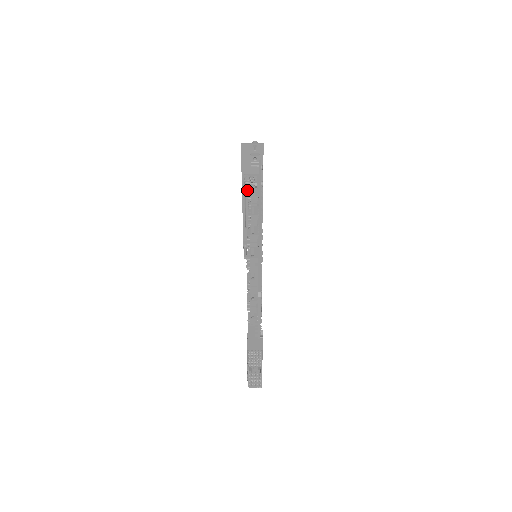
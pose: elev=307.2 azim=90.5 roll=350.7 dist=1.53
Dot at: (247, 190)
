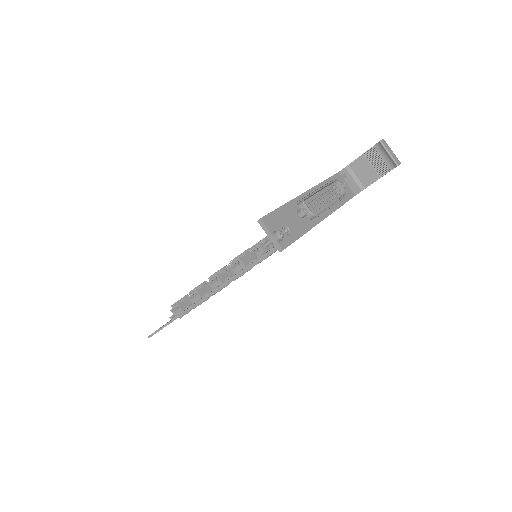
Dot at: occluded
